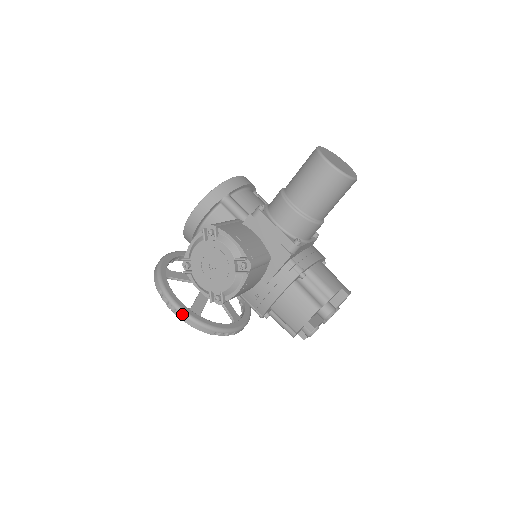
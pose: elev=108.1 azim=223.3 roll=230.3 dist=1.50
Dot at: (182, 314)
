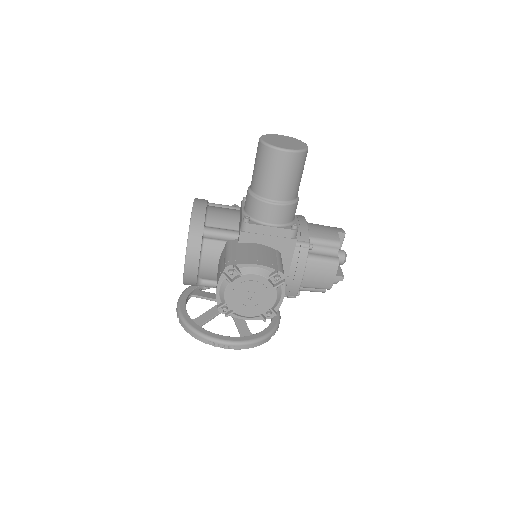
Dot at: (242, 345)
